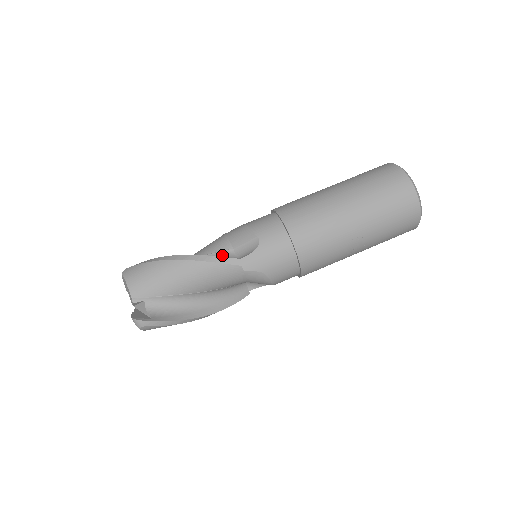
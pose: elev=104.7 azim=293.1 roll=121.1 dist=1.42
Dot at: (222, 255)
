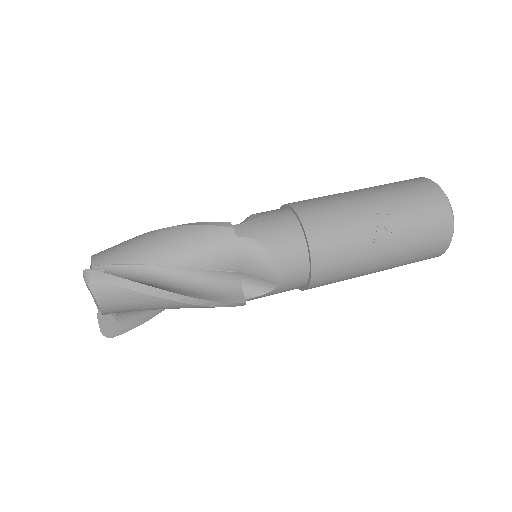
Dot at: occluded
